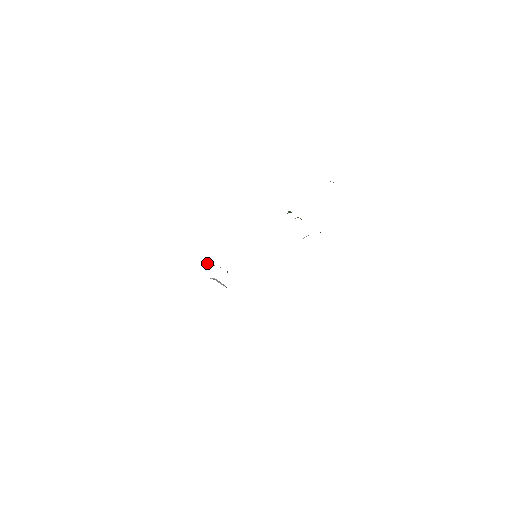
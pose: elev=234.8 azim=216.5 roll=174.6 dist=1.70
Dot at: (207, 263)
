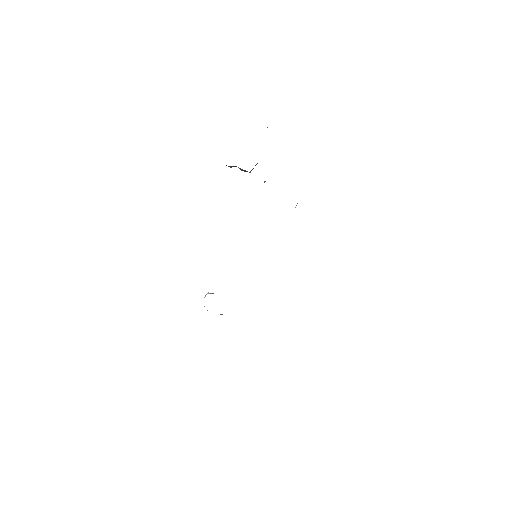
Dot at: (205, 295)
